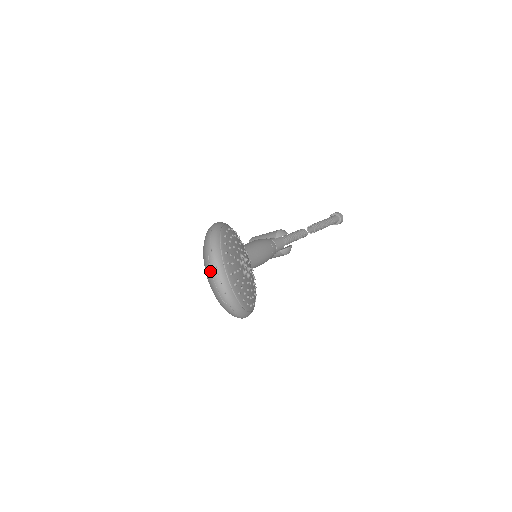
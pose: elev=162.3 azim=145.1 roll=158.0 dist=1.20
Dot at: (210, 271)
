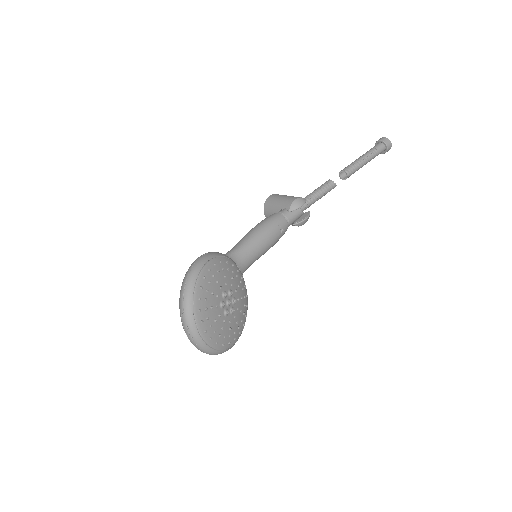
Dot at: (184, 329)
